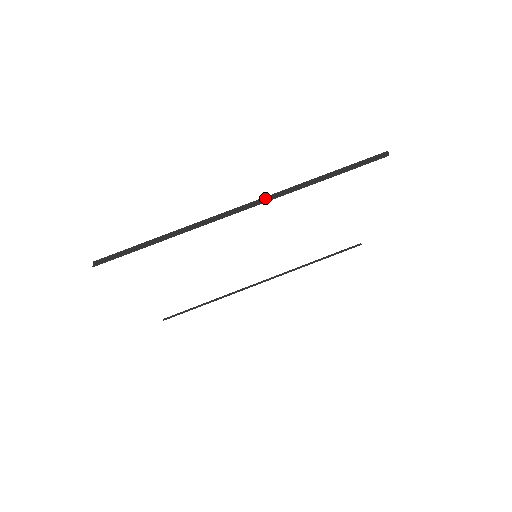
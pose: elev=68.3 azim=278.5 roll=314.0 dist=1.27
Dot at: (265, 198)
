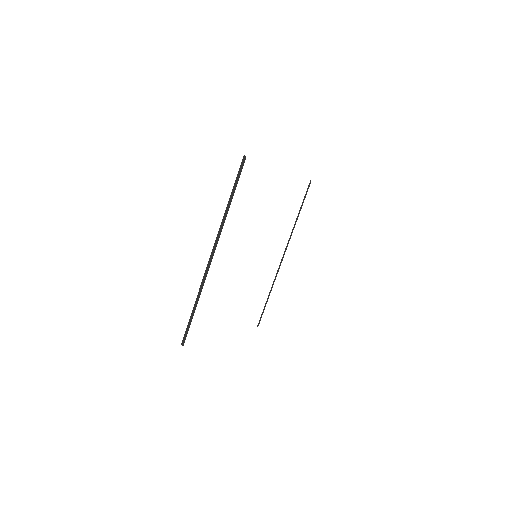
Dot at: (216, 240)
